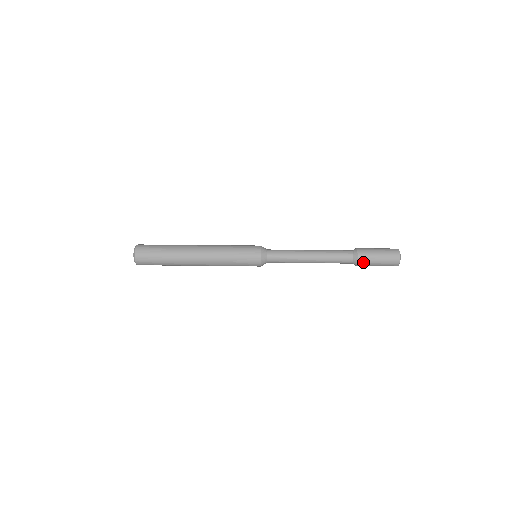
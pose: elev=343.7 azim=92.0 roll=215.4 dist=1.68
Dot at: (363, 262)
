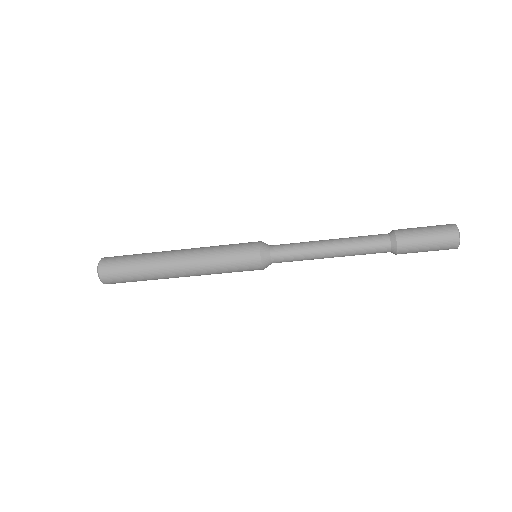
Dot at: (404, 233)
